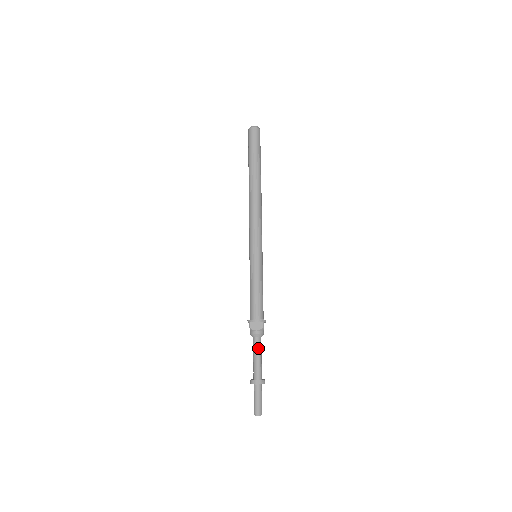
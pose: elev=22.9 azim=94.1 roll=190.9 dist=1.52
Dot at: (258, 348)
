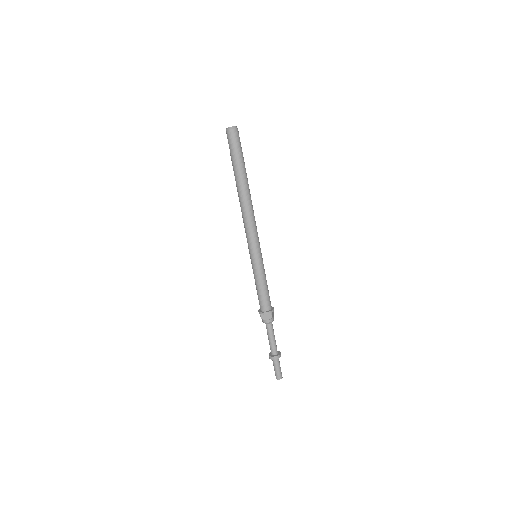
Dot at: (271, 332)
